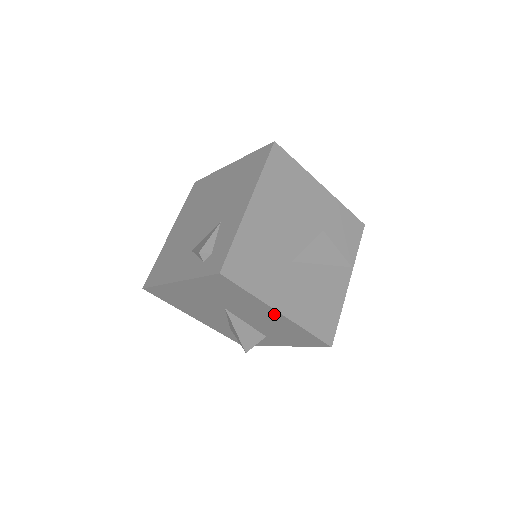
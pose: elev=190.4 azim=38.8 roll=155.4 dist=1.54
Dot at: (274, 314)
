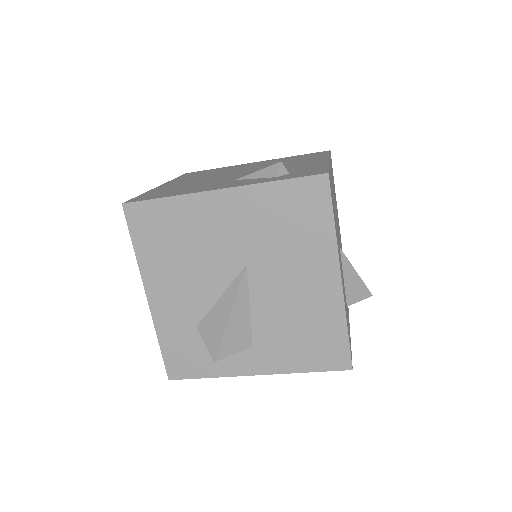
Dot at: (328, 280)
